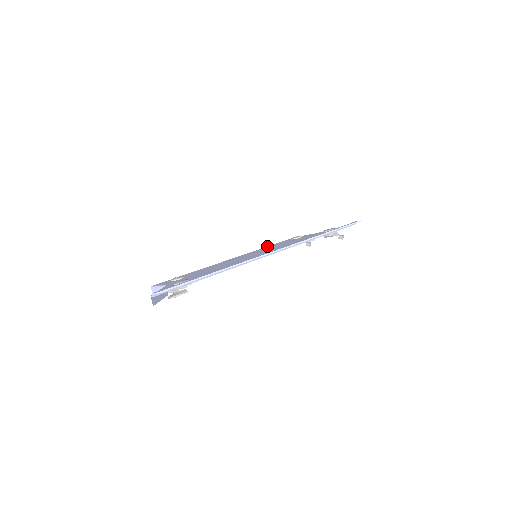
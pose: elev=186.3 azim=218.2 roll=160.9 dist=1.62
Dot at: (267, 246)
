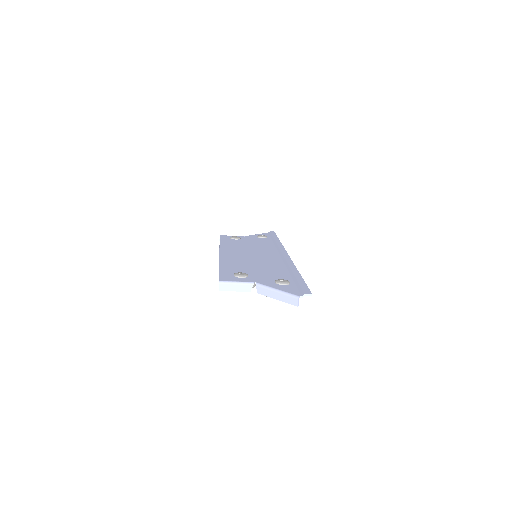
Dot at: (220, 243)
